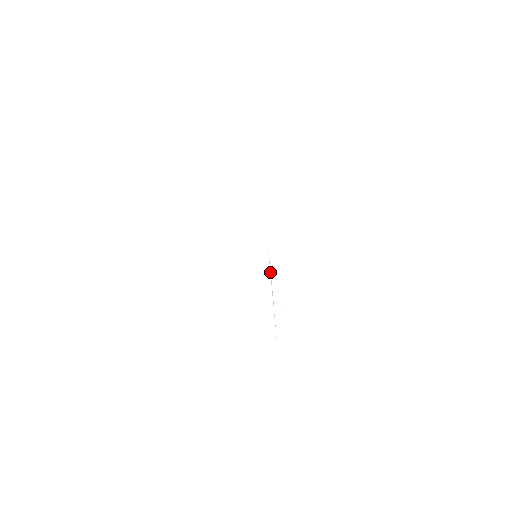
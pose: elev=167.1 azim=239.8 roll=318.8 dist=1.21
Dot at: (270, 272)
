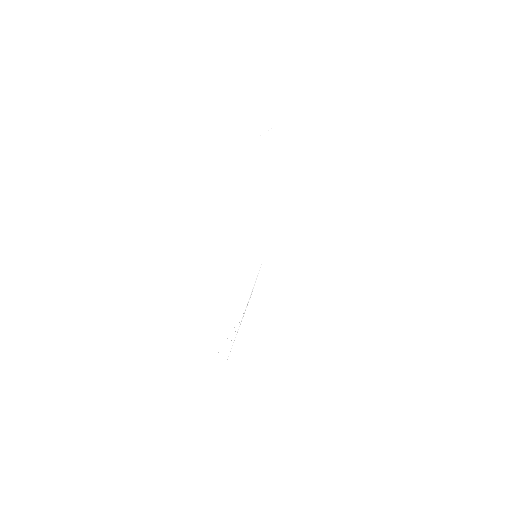
Dot at: (255, 282)
